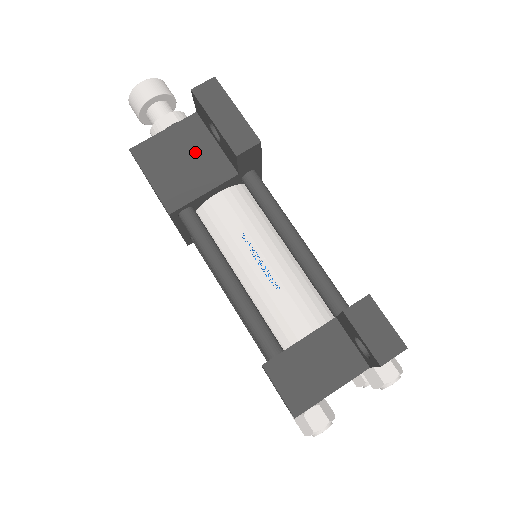
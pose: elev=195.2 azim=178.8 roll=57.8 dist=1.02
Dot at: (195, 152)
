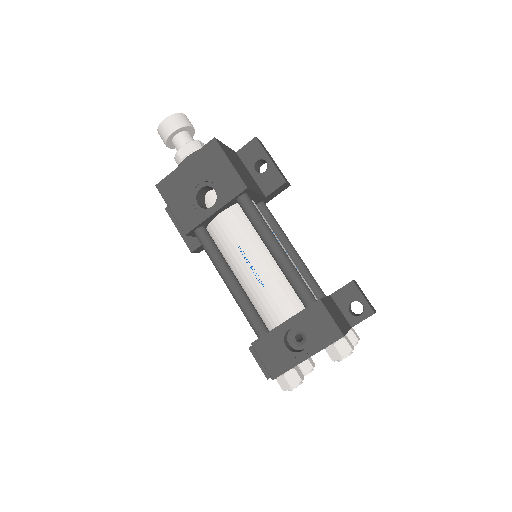
Dot at: (244, 169)
